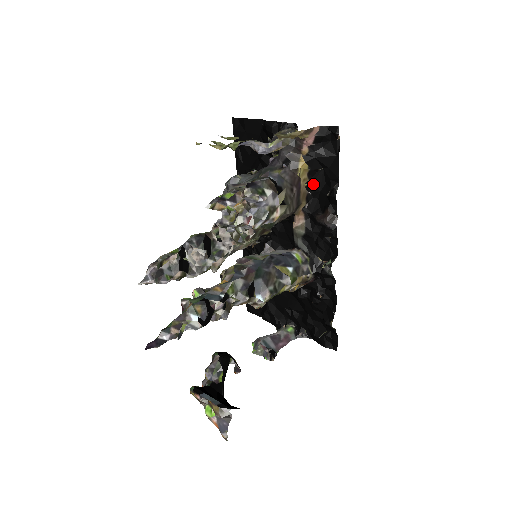
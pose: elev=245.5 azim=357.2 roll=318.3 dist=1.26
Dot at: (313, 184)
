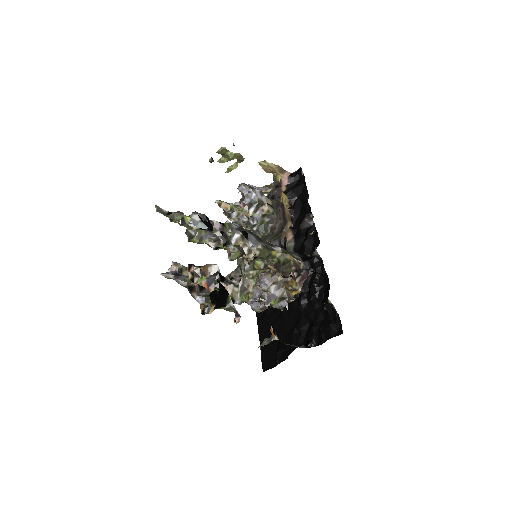
Dot at: (294, 209)
